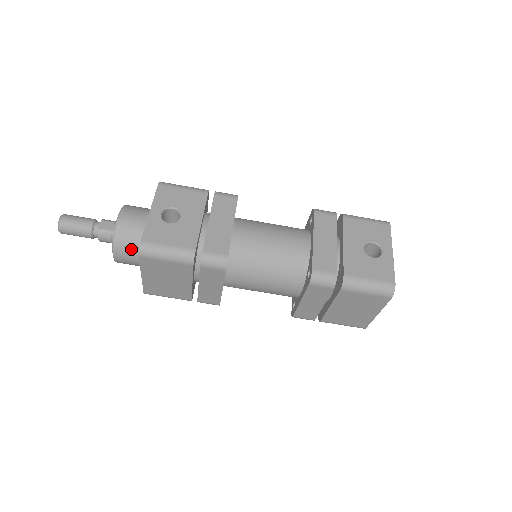
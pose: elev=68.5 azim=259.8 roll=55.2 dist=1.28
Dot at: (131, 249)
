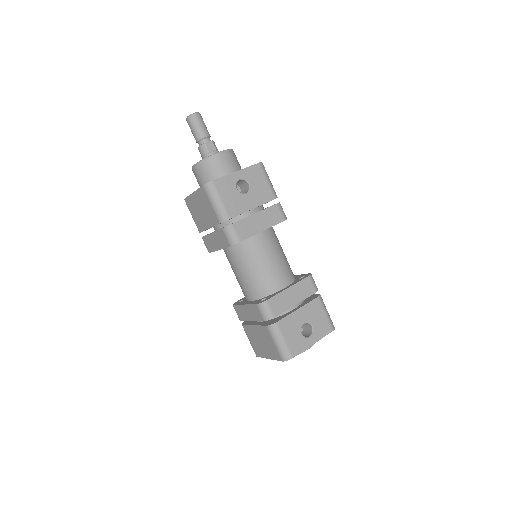
Dot at: (205, 175)
